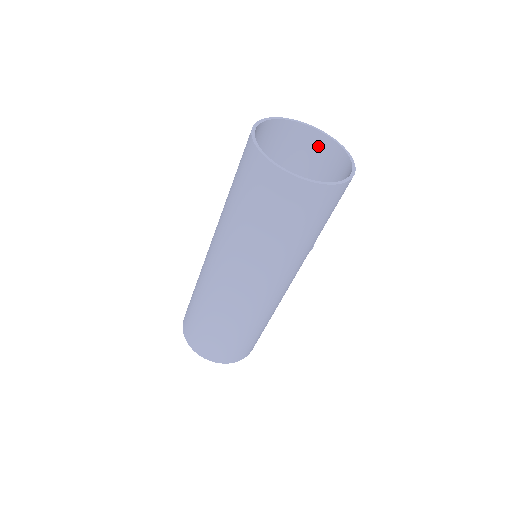
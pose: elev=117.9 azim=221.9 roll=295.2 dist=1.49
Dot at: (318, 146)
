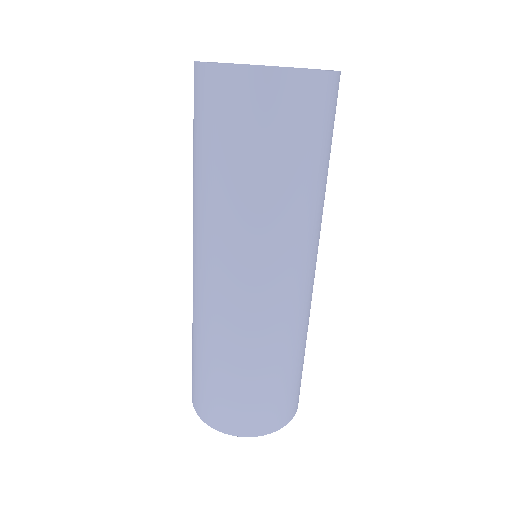
Dot at: occluded
